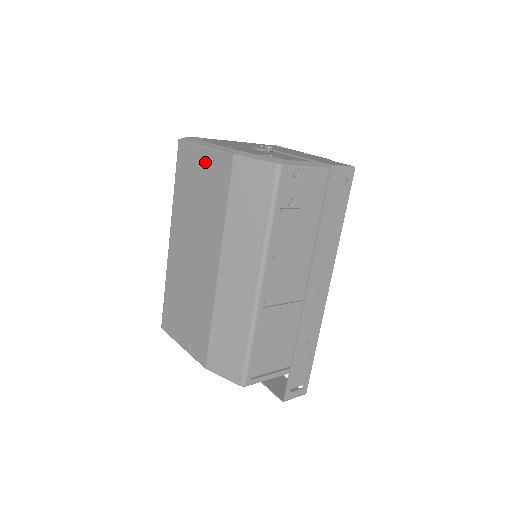
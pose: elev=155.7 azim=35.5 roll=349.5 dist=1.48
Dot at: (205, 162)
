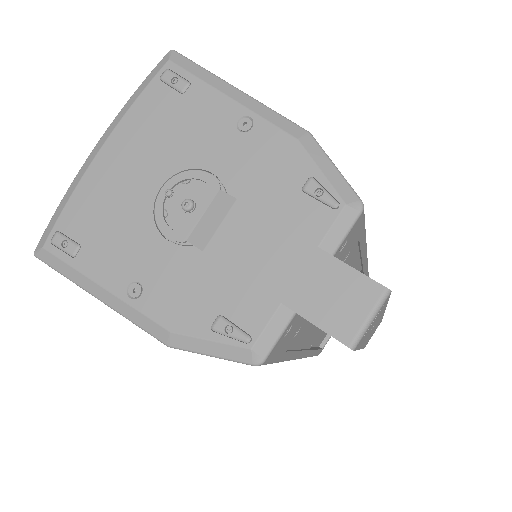
Dot at: occluded
